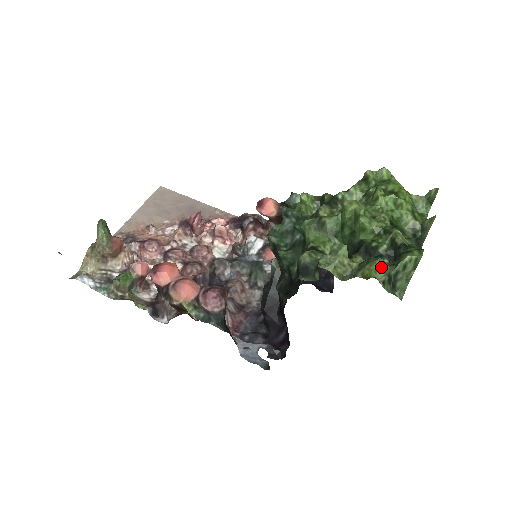
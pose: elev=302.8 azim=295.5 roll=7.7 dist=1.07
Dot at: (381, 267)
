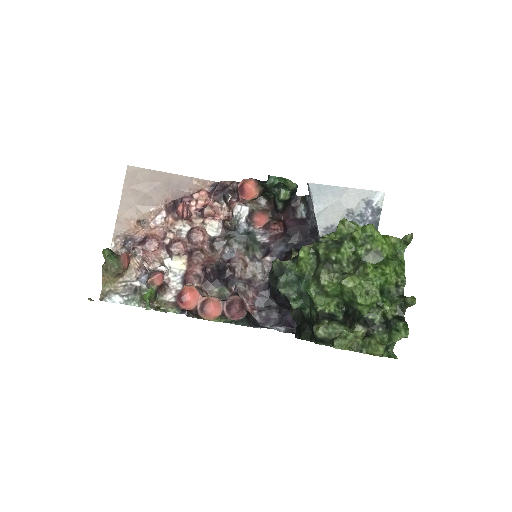
Dot at: (381, 354)
